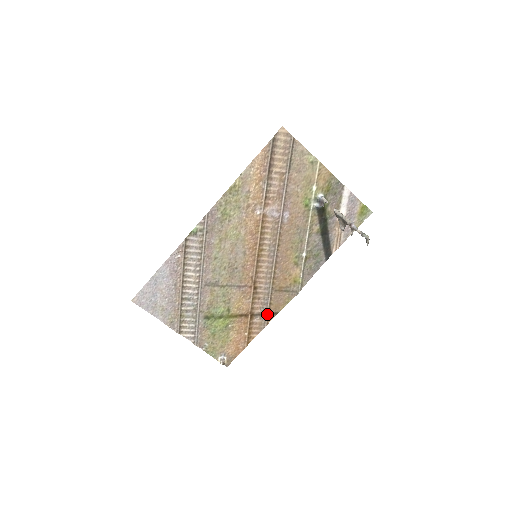
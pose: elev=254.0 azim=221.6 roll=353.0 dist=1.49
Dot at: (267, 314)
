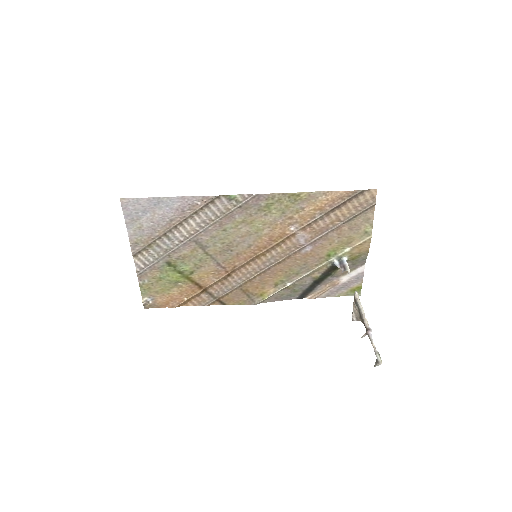
Dot at: (217, 299)
